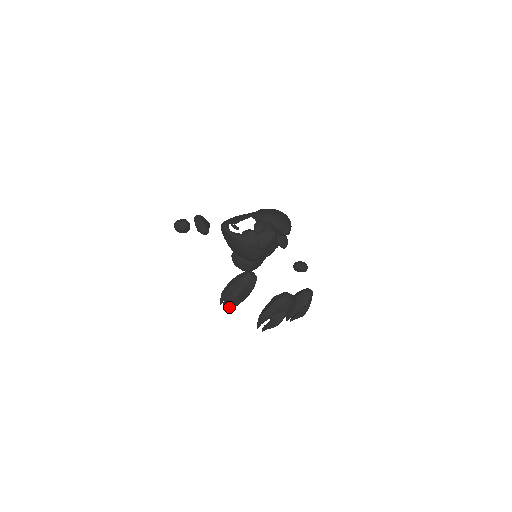
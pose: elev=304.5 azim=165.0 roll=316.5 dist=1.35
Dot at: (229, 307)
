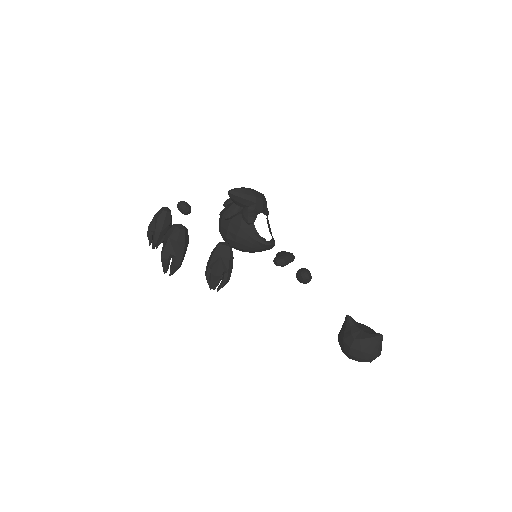
Dot at: (153, 246)
